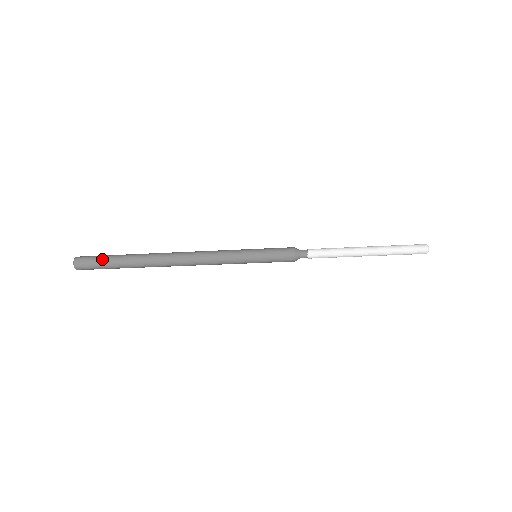
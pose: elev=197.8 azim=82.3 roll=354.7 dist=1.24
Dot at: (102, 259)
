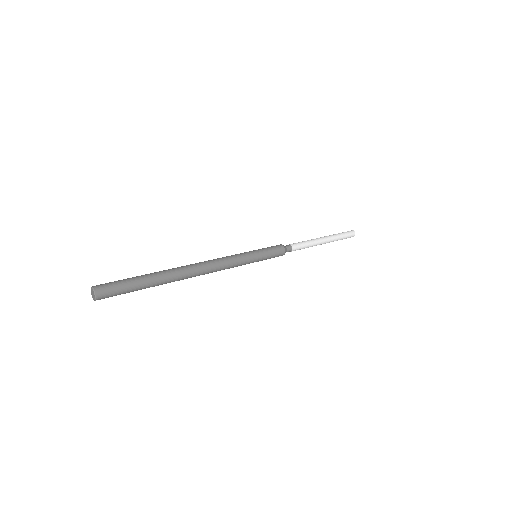
Dot at: occluded
